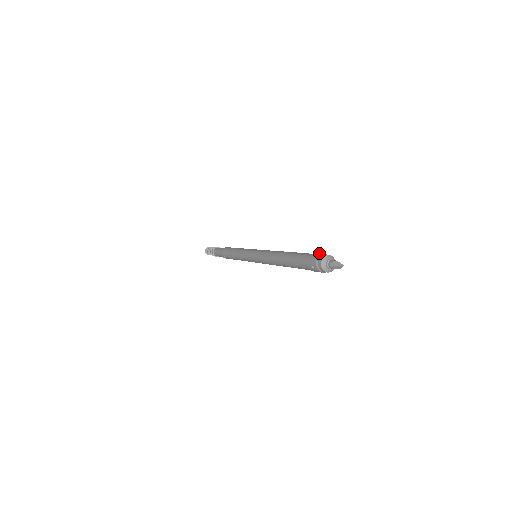
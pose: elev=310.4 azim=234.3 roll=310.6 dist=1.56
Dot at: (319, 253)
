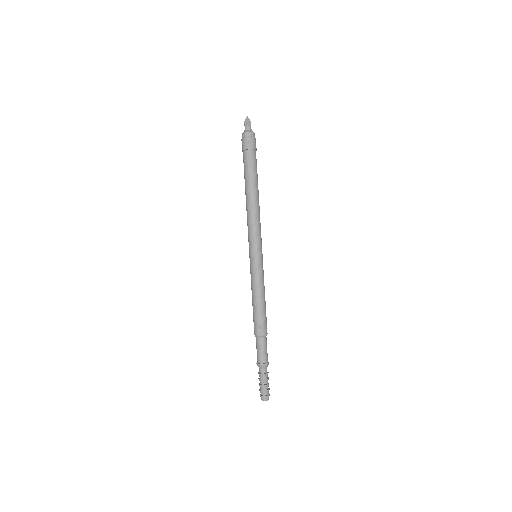
Dot at: (242, 147)
